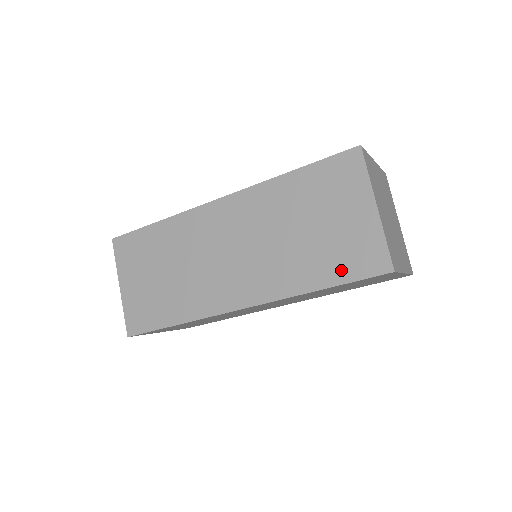
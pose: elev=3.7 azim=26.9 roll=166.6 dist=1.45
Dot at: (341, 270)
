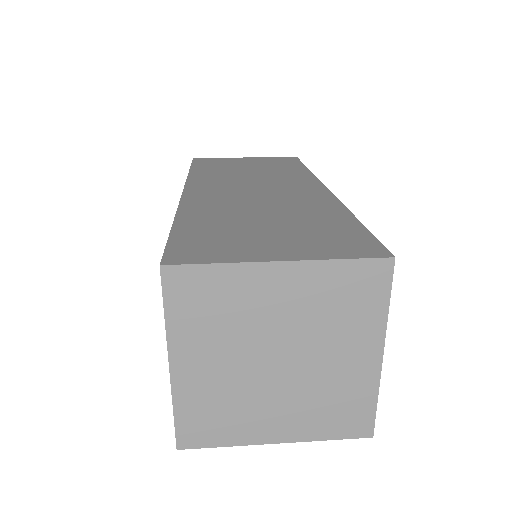
Dot at: occluded
